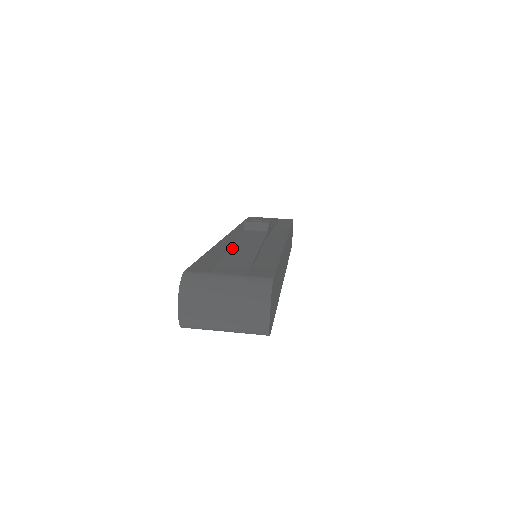
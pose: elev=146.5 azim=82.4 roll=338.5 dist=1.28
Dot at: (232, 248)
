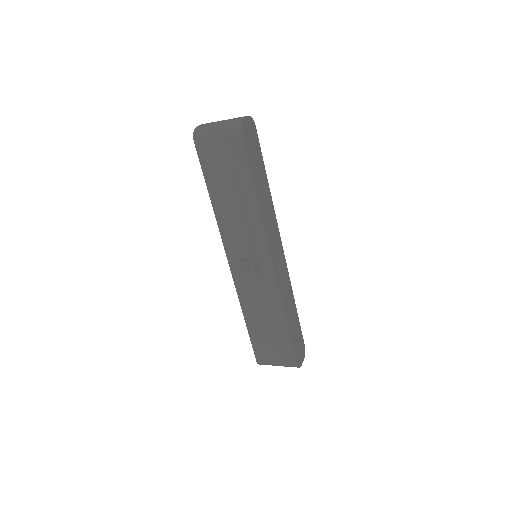
Dot at: occluded
